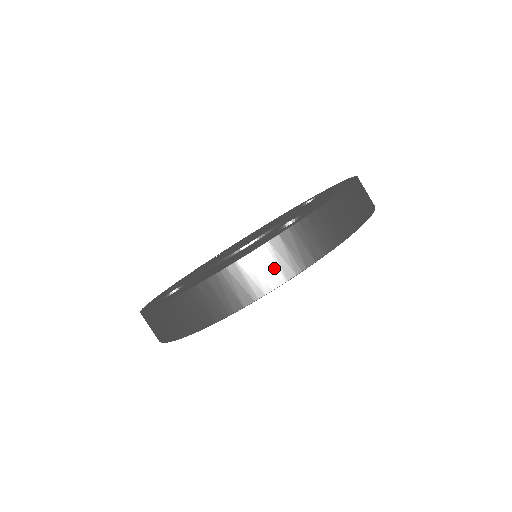
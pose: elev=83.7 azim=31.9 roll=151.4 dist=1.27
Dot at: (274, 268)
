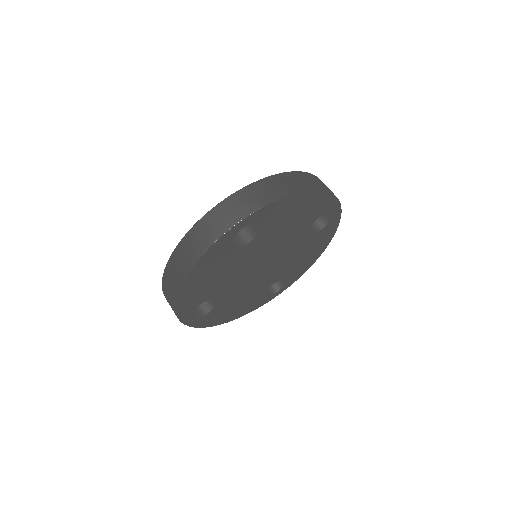
Dot at: (197, 244)
